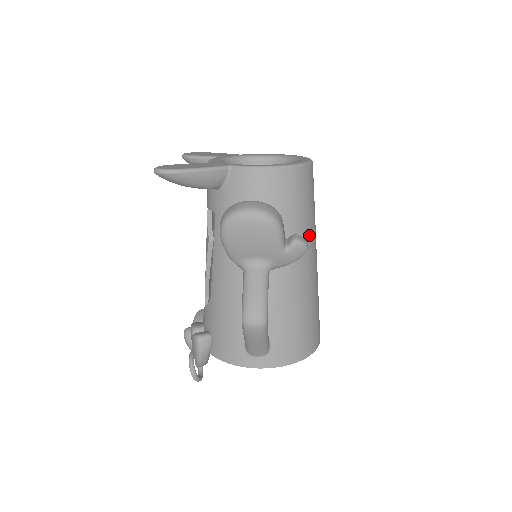
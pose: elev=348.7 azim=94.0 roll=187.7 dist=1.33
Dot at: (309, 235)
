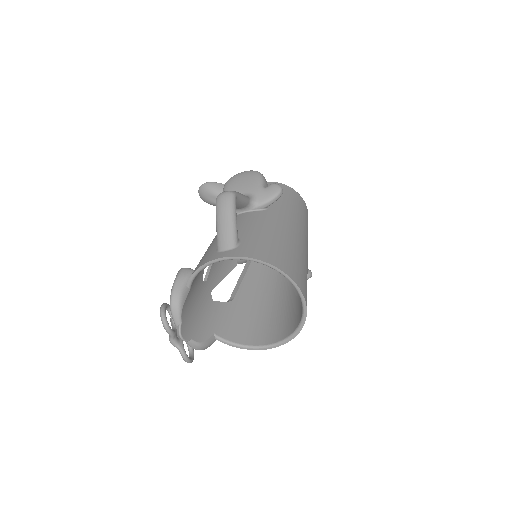
Dot at: (294, 215)
